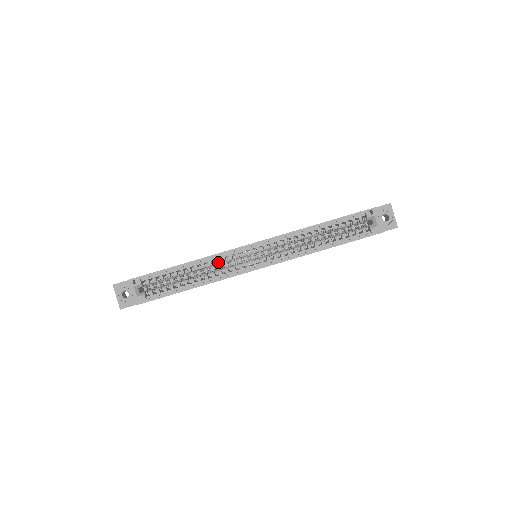
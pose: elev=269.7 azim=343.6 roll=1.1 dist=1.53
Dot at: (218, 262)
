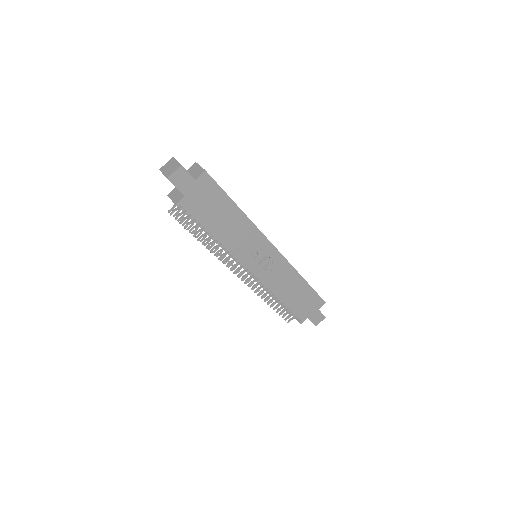
Dot at: occluded
